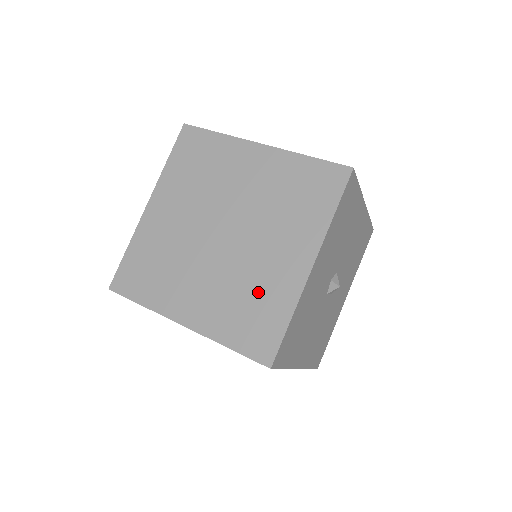
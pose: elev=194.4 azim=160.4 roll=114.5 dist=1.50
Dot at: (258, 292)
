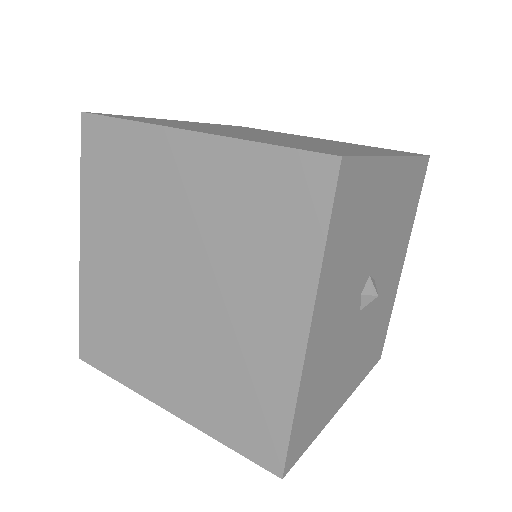
Dot at: (241, 373)
